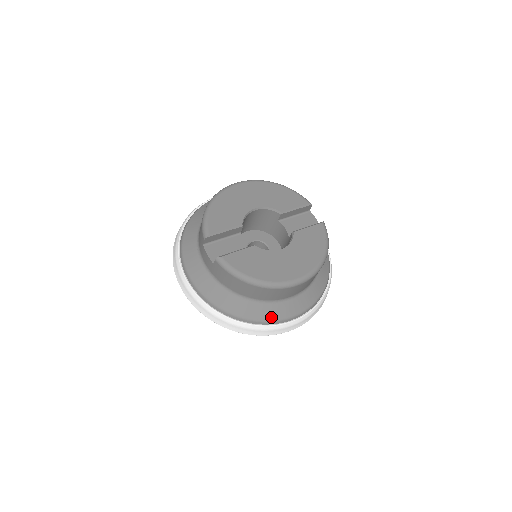
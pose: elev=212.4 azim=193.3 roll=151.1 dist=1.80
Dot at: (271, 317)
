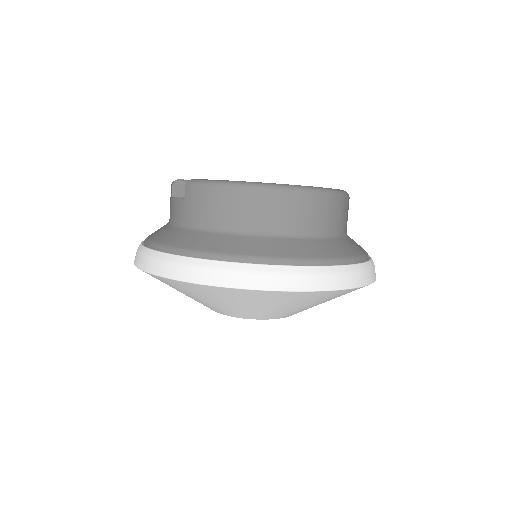
Dot at: (283, 253)
